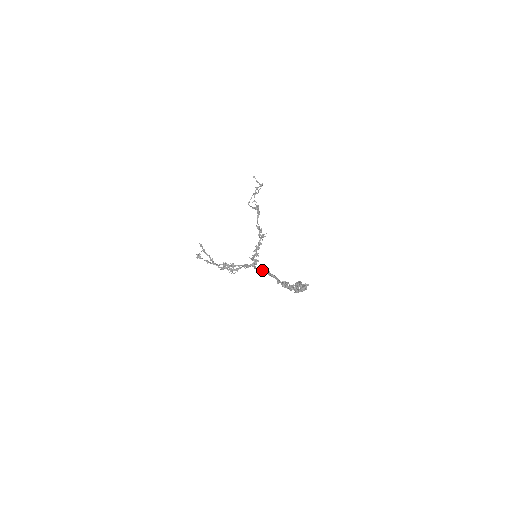
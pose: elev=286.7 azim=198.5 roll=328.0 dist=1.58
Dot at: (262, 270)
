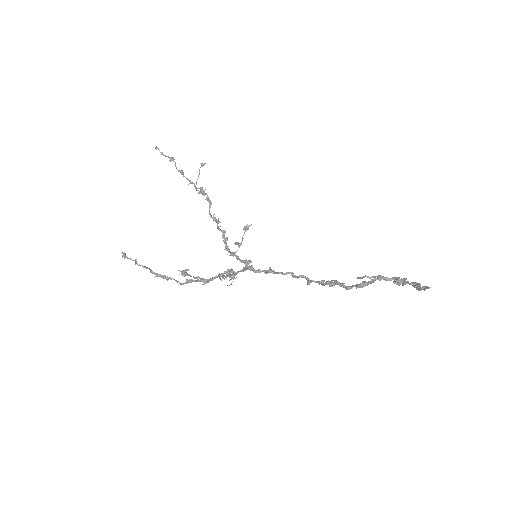
Dot at: (279, 272)
